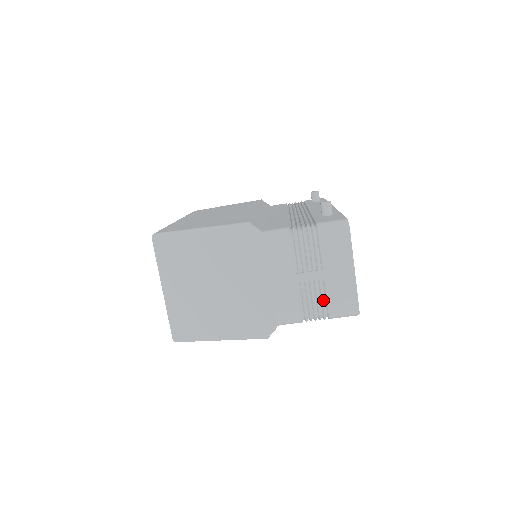
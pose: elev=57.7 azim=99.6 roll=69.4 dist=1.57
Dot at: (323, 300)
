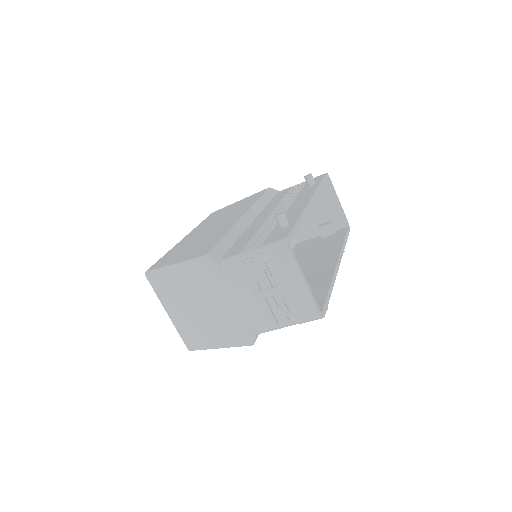
Dot at: (286, 311)
